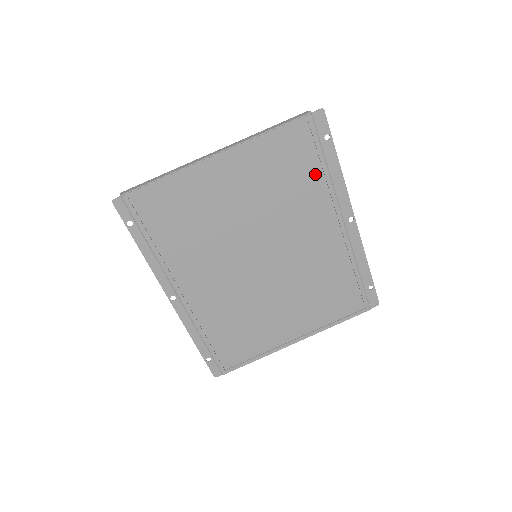
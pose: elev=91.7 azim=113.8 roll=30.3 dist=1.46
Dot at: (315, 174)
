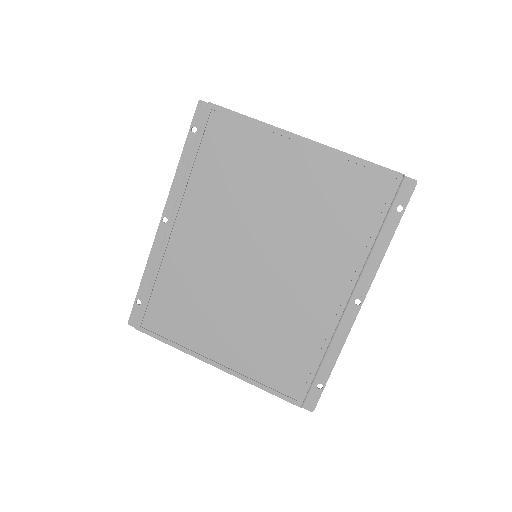
Dot at: (363, 230)
